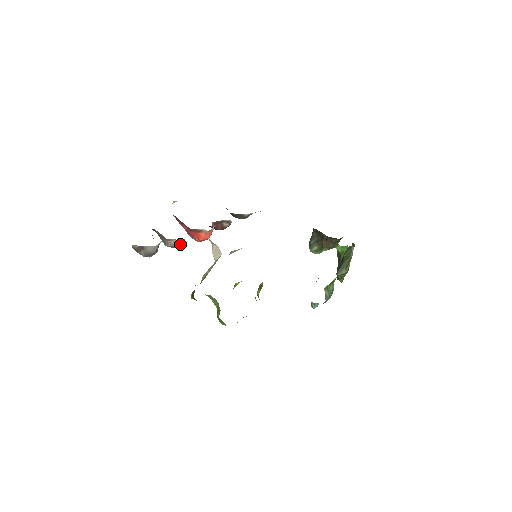
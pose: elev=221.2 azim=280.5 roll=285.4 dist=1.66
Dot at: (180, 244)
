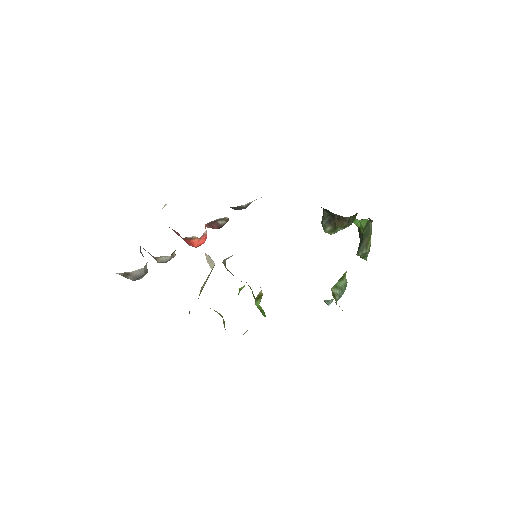
Dot at: (171, 258)
